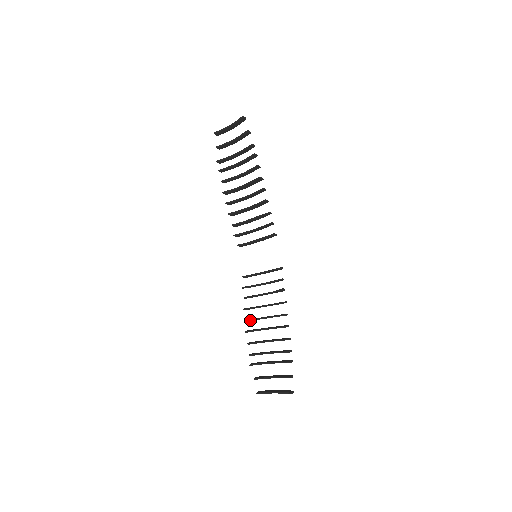
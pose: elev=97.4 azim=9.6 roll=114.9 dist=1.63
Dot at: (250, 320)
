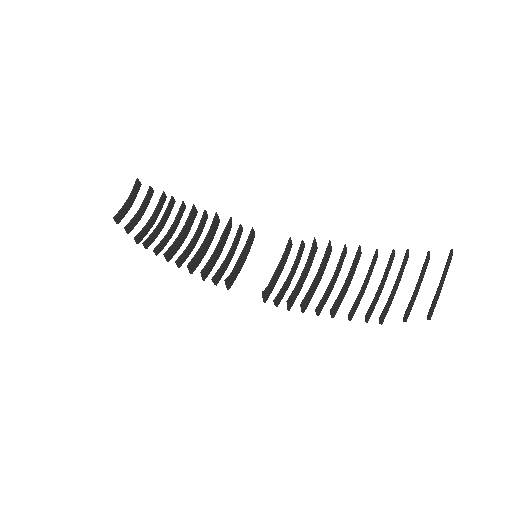
Dot at: (320, 302)
